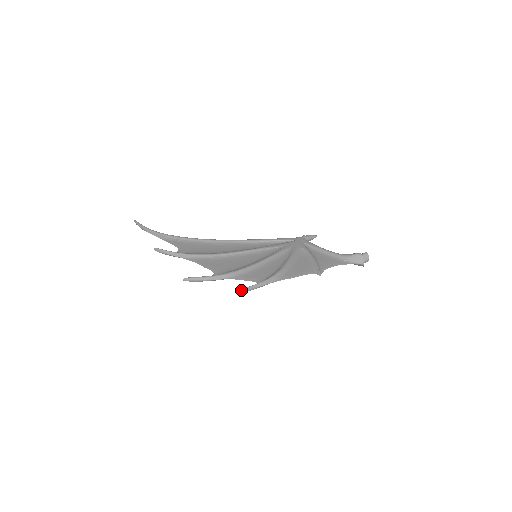
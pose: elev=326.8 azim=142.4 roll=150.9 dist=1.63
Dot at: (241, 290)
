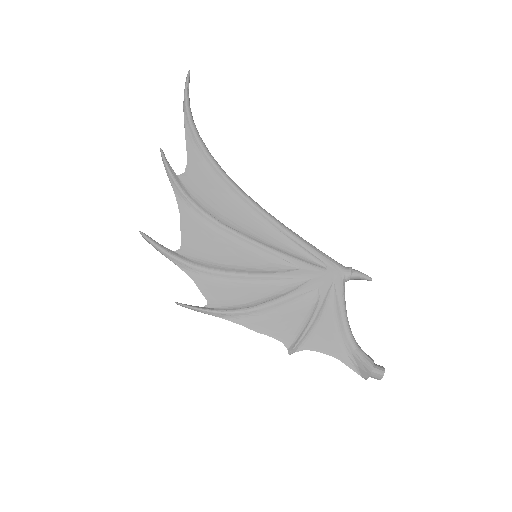
Dot at: (177, 303)
